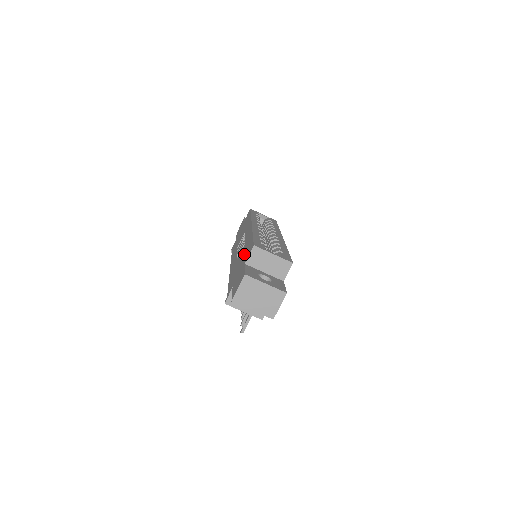
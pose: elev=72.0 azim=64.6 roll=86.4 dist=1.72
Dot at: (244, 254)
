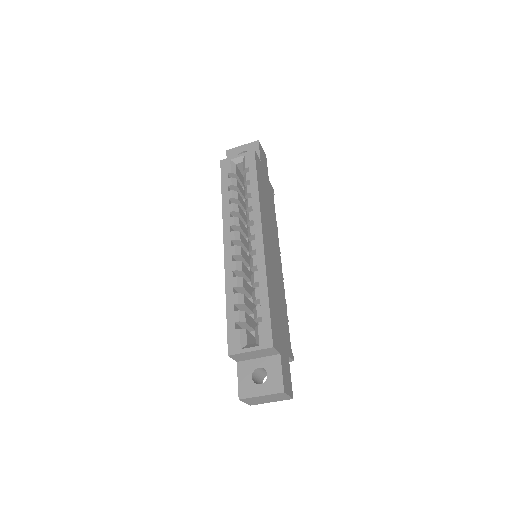
Dot at: occluded
